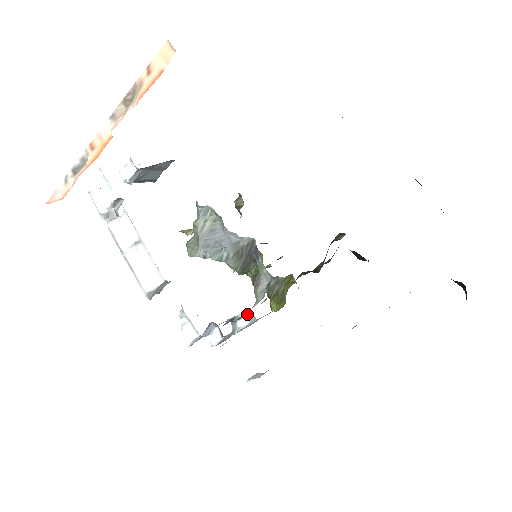
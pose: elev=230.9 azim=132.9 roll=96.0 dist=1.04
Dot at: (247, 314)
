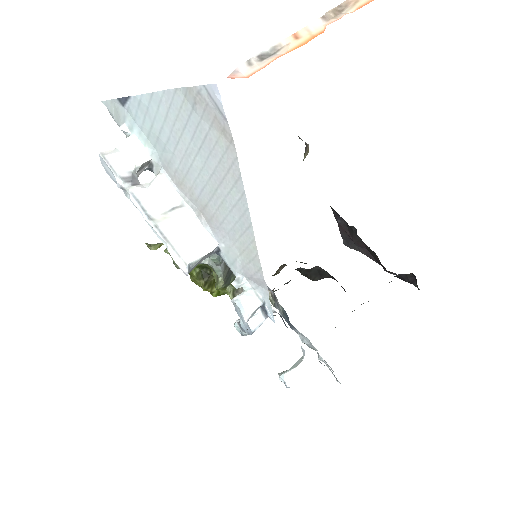
Dot at: occluded
